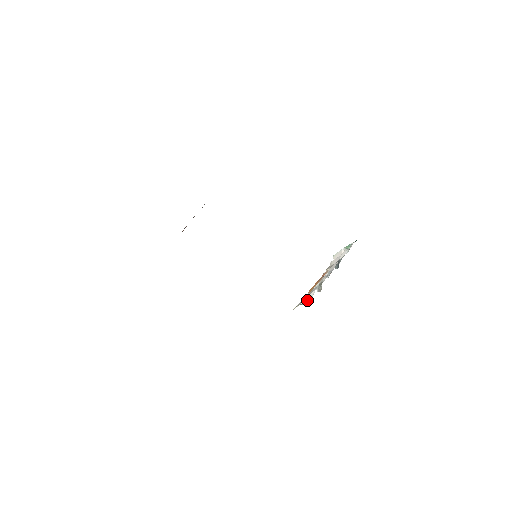
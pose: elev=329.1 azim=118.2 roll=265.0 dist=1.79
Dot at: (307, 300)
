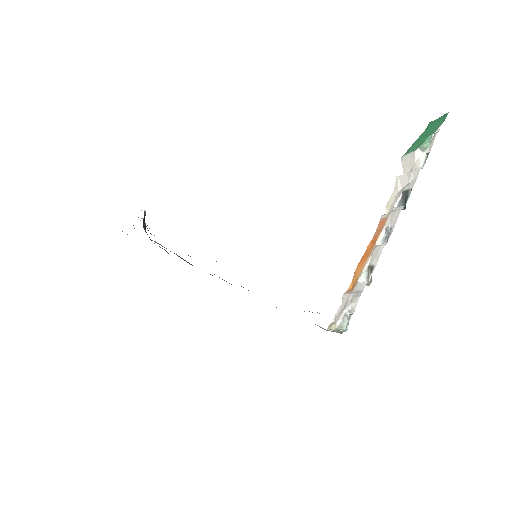
Dot at: (346, 316)
